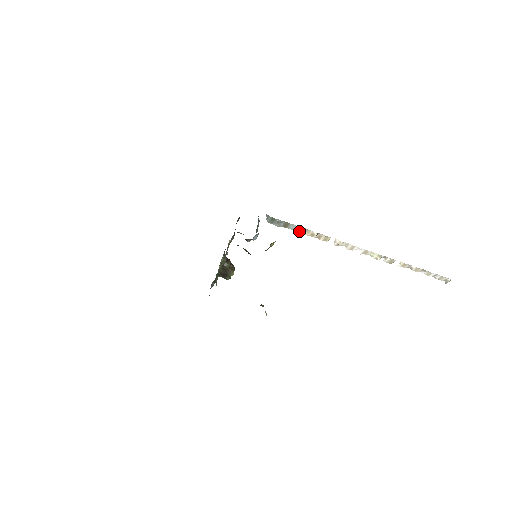
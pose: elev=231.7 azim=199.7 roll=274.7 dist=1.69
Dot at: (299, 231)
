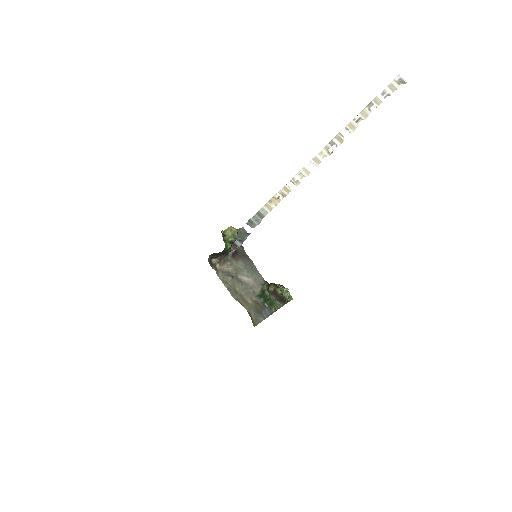
Dot at: (270, 208)
